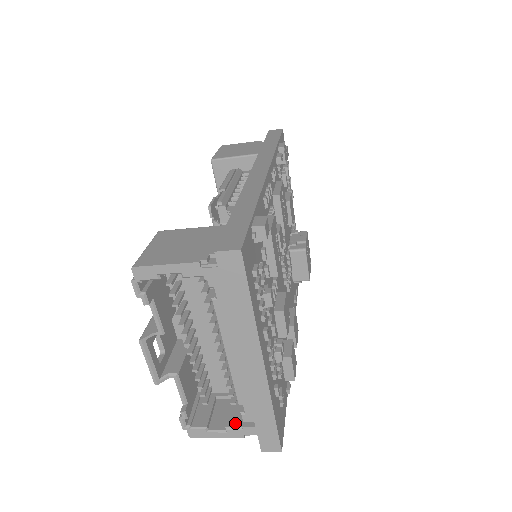
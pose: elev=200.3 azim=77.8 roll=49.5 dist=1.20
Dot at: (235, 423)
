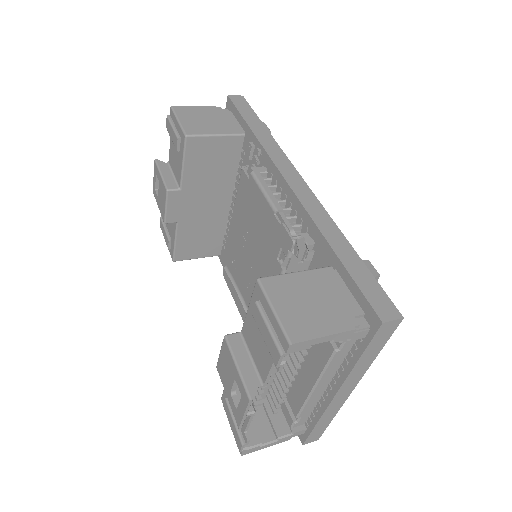
Dot at: (284, 431)
